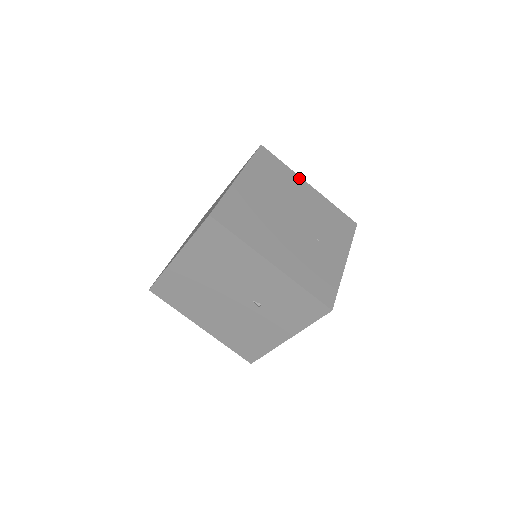
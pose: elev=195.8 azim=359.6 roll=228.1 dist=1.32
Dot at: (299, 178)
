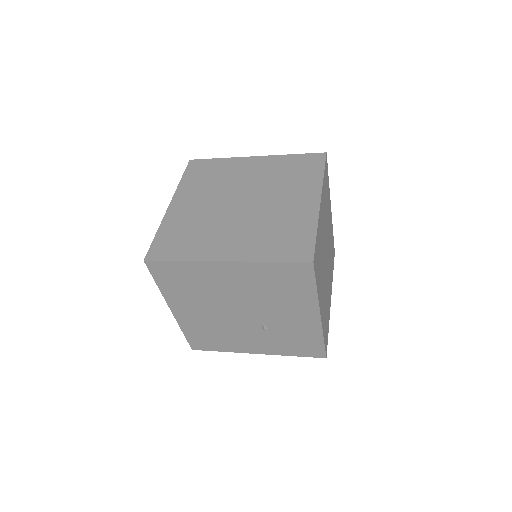
Dot at: occluded
